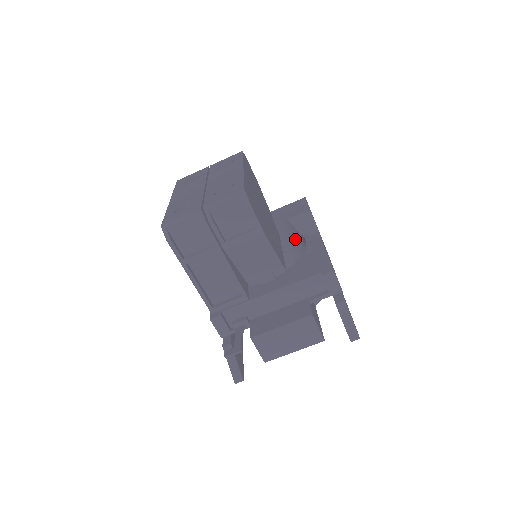
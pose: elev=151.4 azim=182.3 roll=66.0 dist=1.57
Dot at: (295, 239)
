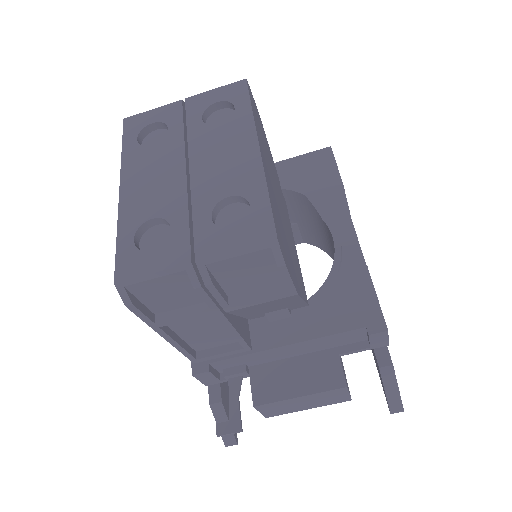
Dot at: (310, 216)
